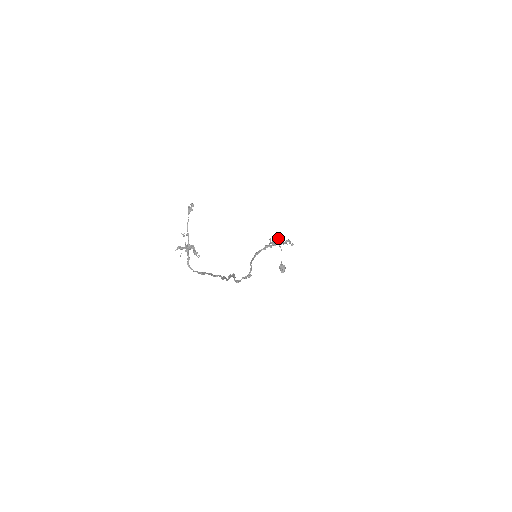
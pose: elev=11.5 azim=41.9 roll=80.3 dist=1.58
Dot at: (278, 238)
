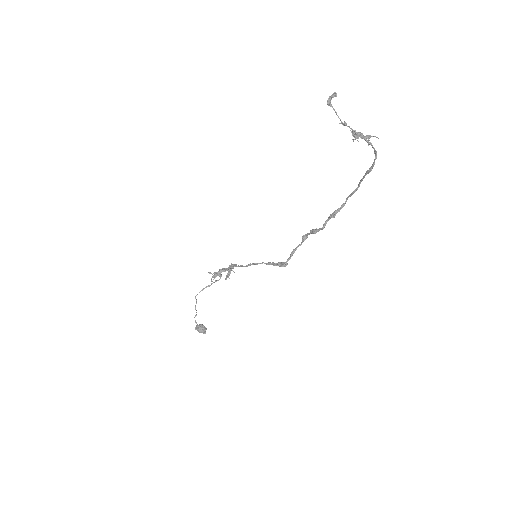
Dot at: occluded
